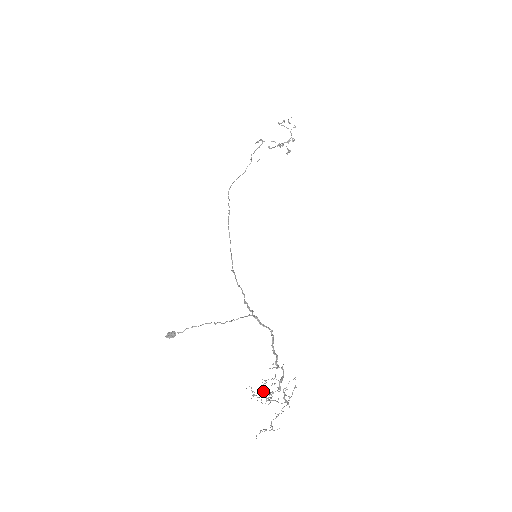
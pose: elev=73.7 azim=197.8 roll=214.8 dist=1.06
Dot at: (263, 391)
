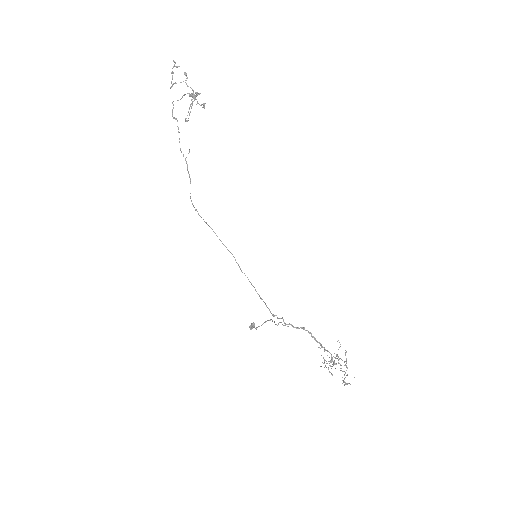
Dot at: occluded
